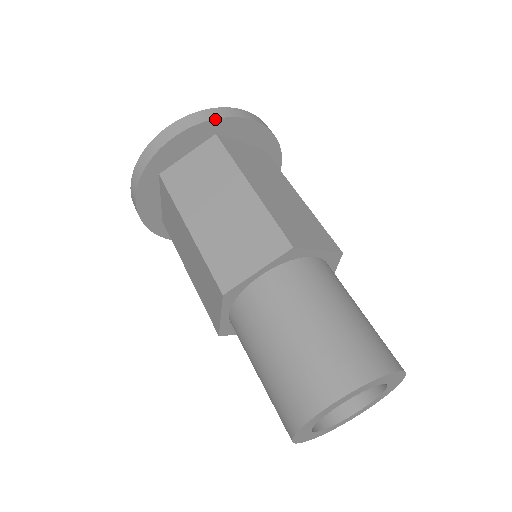
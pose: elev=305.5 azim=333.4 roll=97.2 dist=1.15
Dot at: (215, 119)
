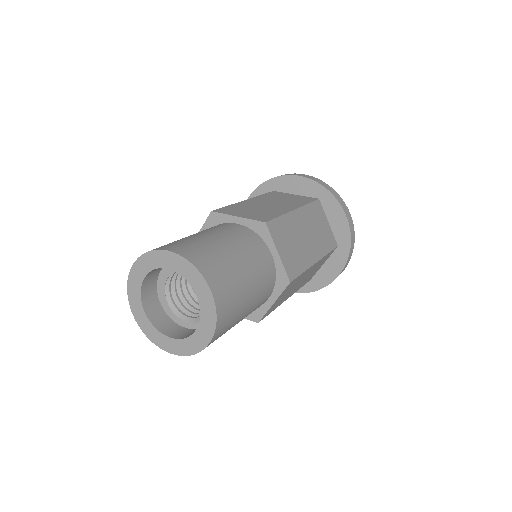
Dot at: (326, 188)
